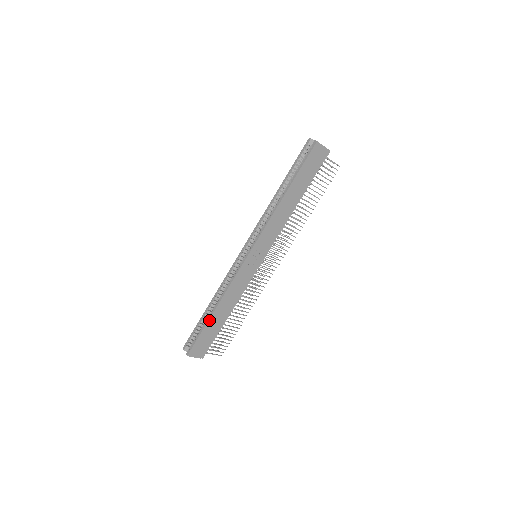
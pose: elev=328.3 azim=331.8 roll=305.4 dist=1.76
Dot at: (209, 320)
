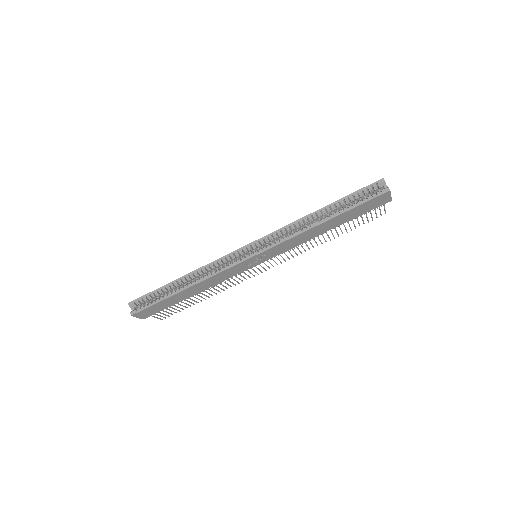
Dot at: (174, 295)
